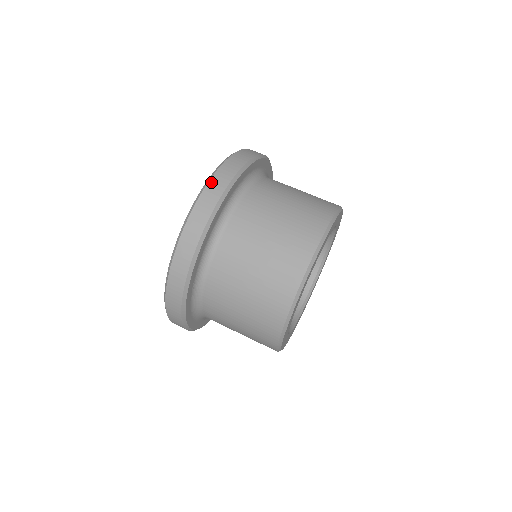
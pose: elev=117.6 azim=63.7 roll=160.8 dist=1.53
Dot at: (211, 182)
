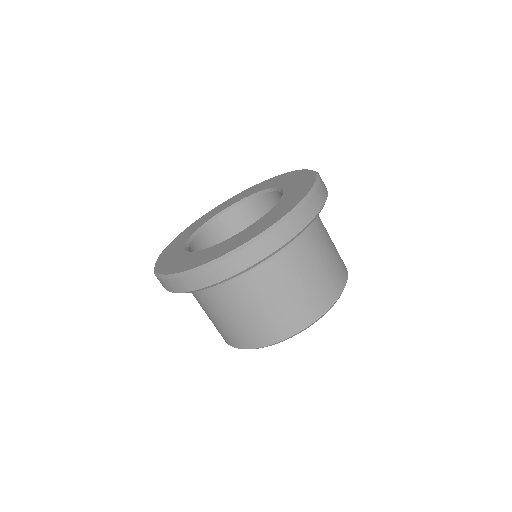
Dot at: (292, 218)
